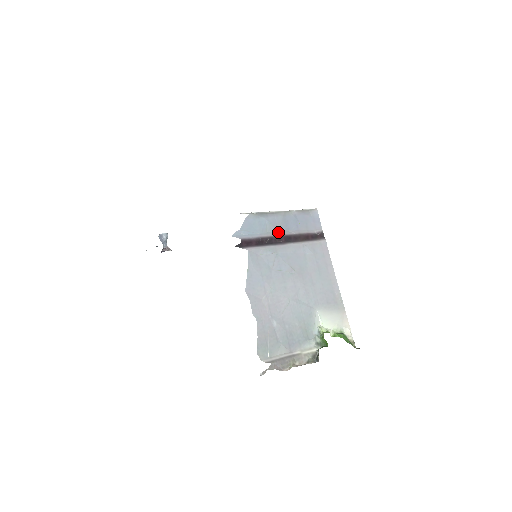
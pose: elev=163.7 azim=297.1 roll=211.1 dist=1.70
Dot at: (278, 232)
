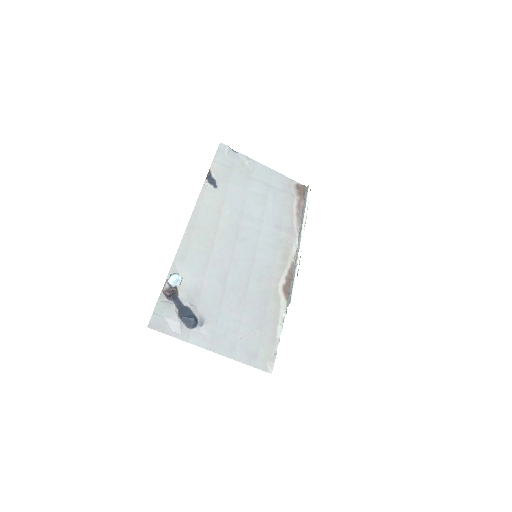
Dot at: occluded
